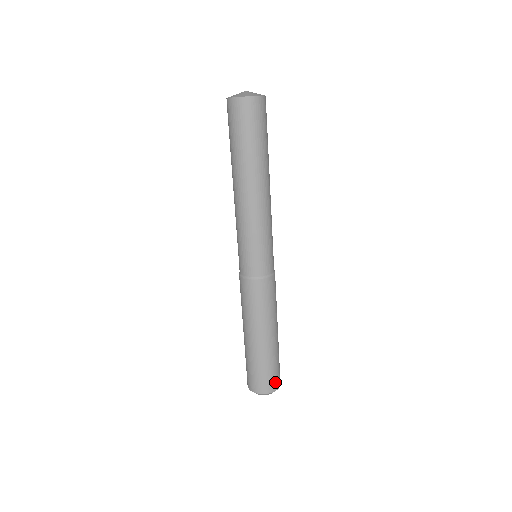
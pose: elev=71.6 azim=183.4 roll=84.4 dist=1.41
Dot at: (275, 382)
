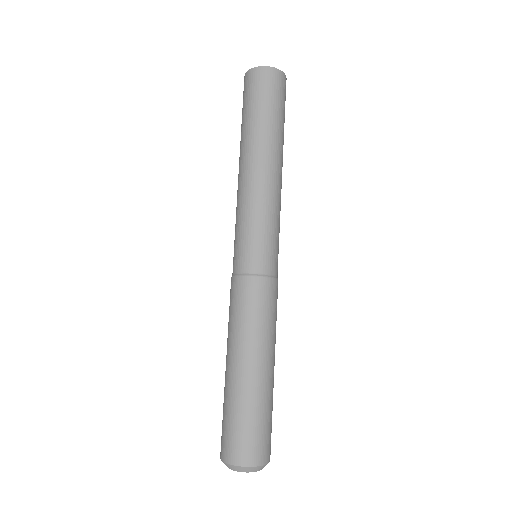
Dot at: (249, 450)
